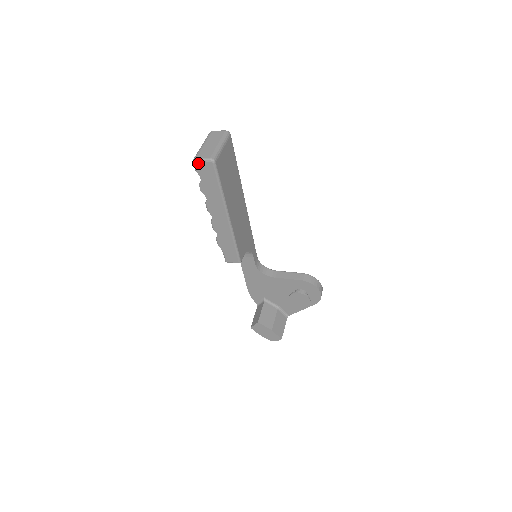
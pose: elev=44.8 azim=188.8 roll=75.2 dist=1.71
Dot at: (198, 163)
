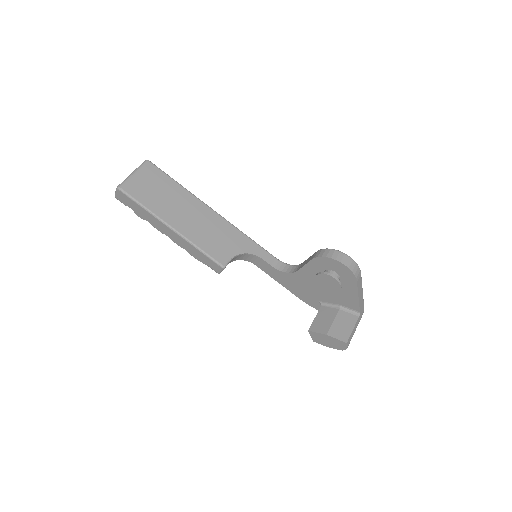
Dot at: (117, 197)
